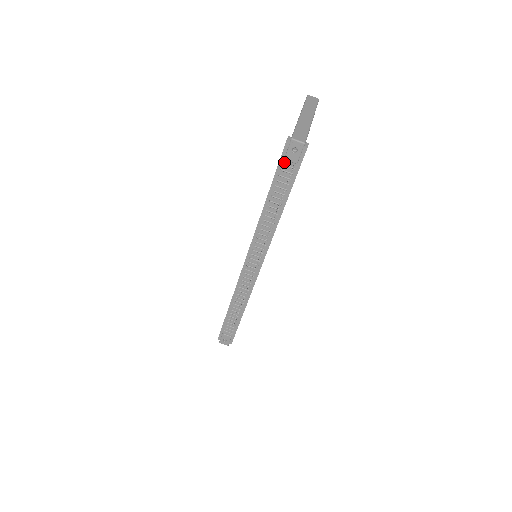
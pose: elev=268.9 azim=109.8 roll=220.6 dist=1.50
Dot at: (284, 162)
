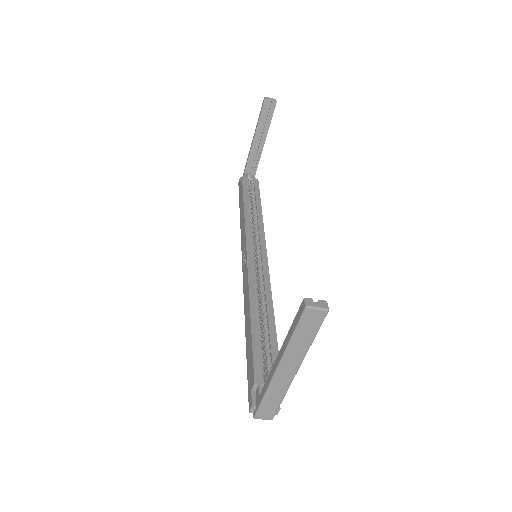
Dot at: occluded
